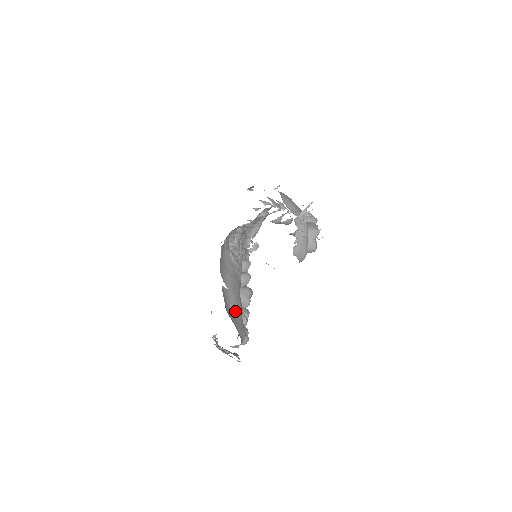
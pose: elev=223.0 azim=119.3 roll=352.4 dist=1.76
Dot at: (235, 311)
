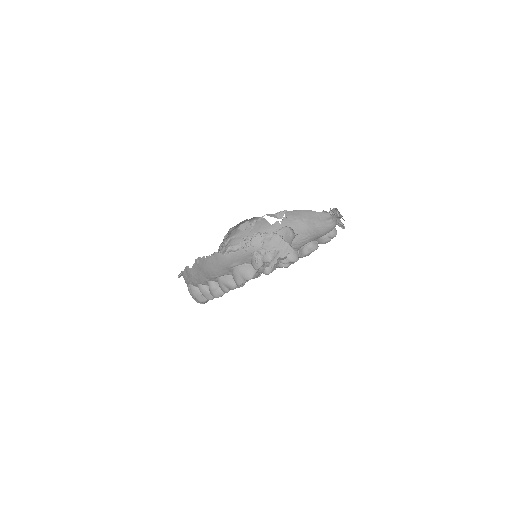
Dot at: occluded
